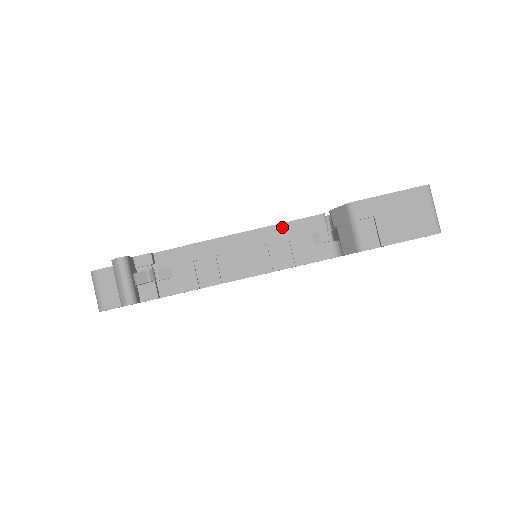
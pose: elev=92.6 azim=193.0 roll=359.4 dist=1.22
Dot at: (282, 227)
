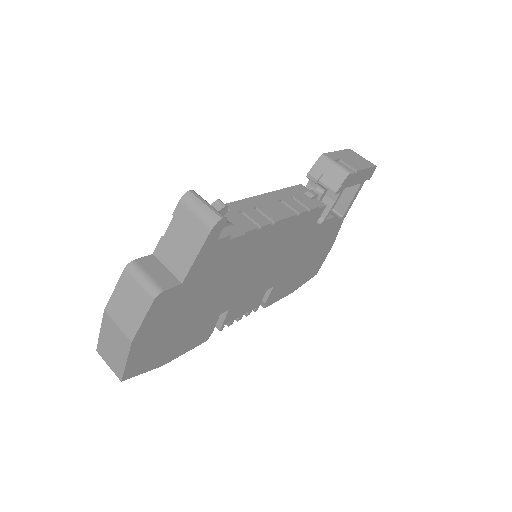
Dot at: (283, 191)
